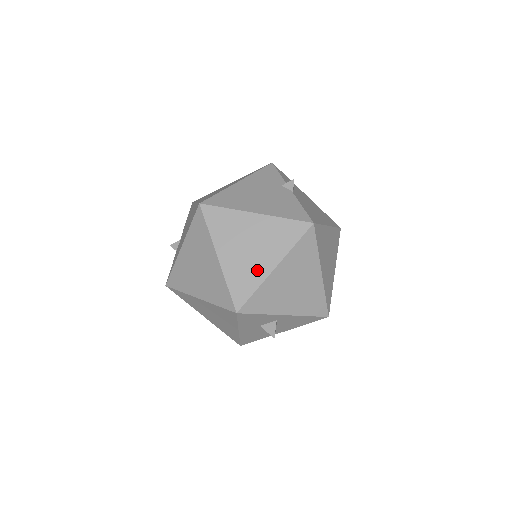
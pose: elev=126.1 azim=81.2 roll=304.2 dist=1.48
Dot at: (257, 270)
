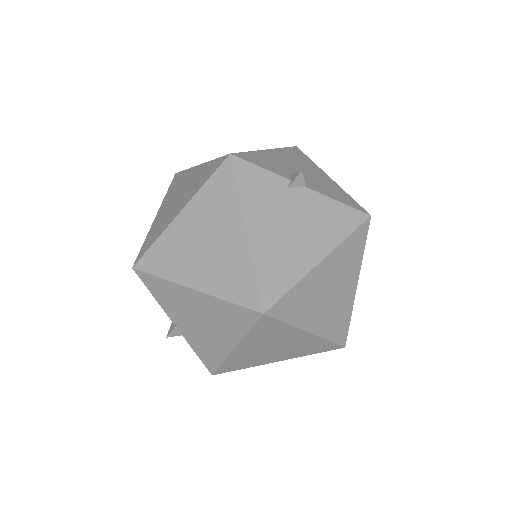
Dot at: (345, 303)
